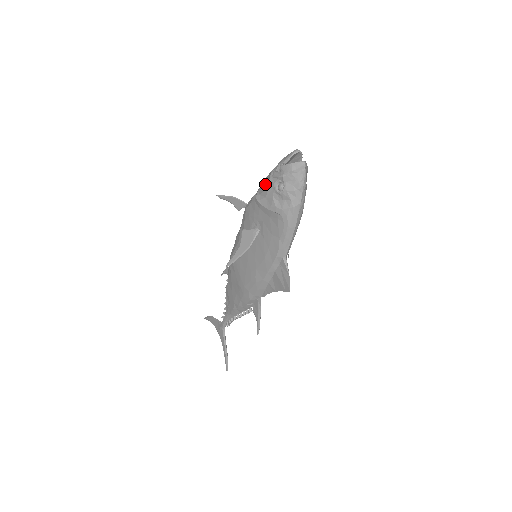
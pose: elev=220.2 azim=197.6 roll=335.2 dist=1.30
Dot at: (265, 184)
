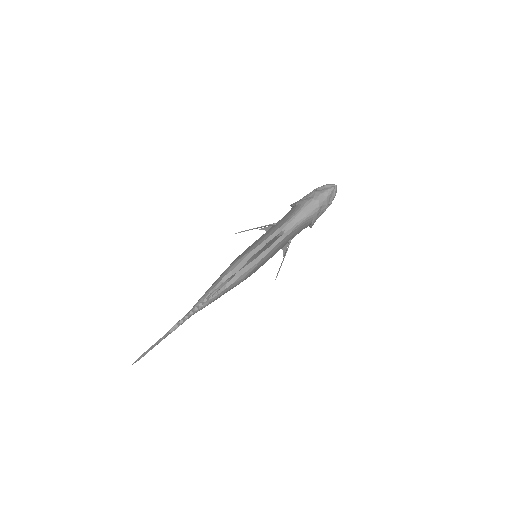
Dot at: occluded
